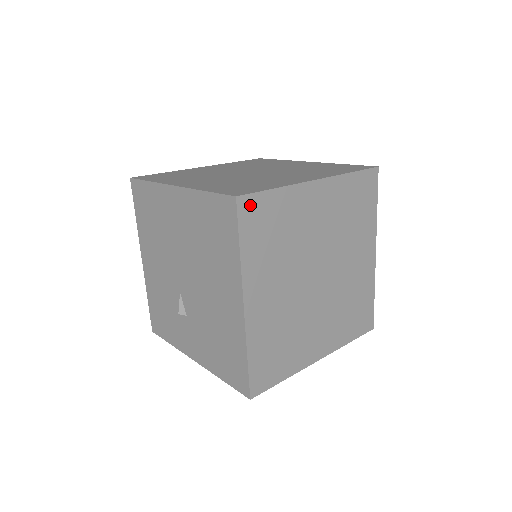
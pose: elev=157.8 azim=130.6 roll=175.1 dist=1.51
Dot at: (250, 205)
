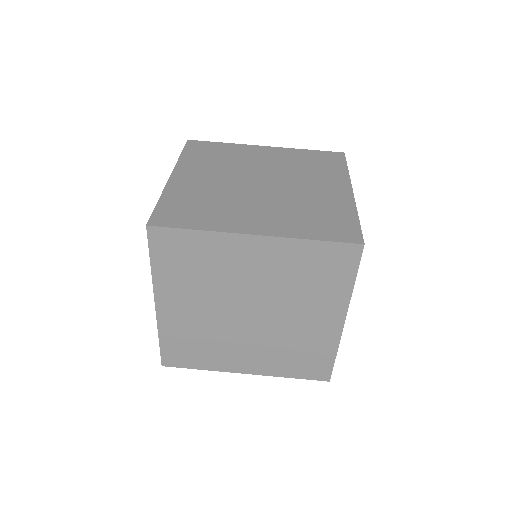
Dot at: (163, 236)
